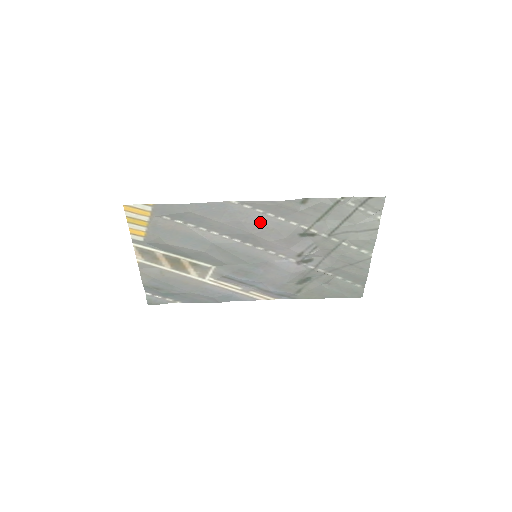
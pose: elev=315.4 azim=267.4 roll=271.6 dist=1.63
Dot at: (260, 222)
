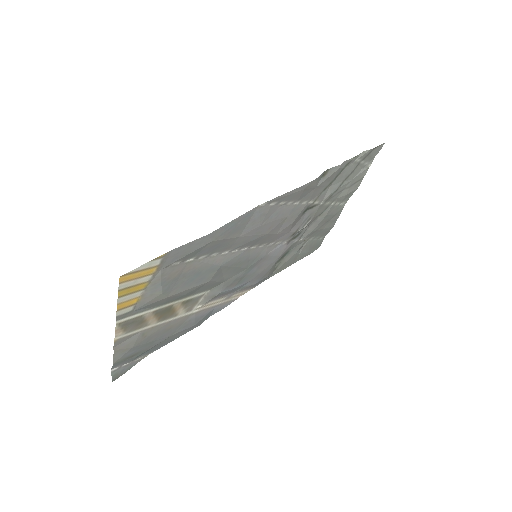
Dot at: (278, 216)
